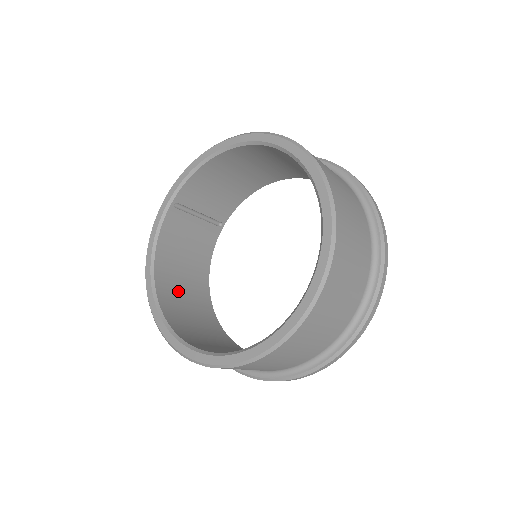
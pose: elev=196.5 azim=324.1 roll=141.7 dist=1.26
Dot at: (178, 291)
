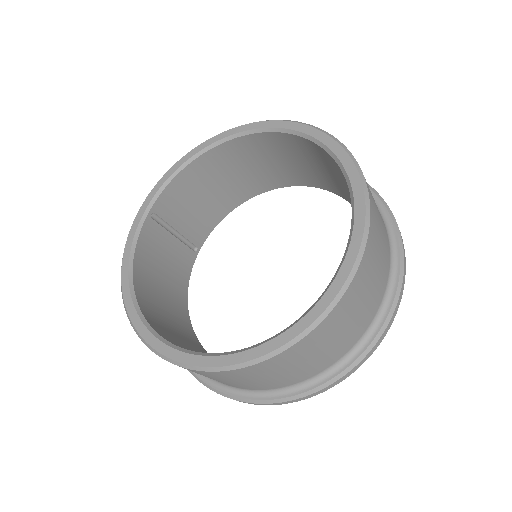
Dot at: (161, 314)
